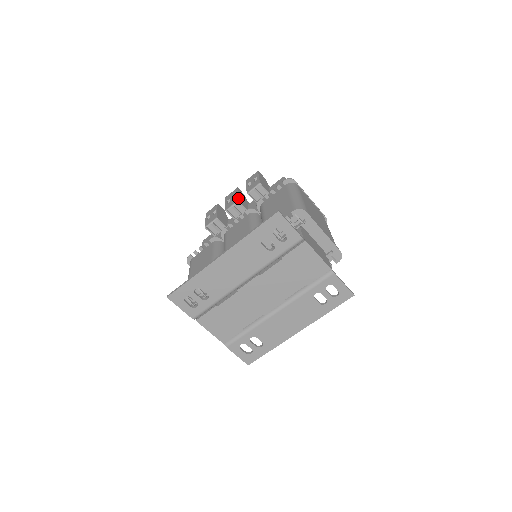
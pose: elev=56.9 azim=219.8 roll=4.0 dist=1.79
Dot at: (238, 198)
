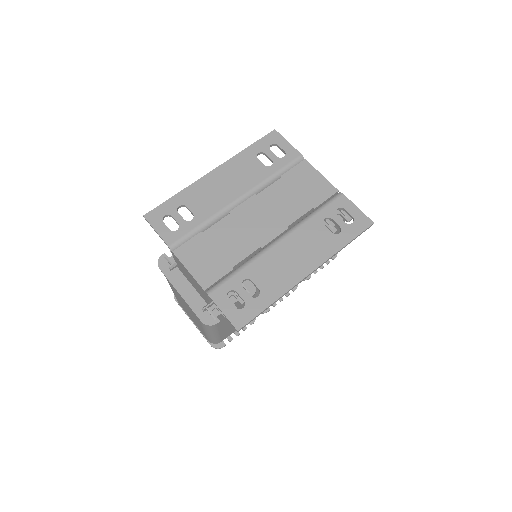
Dot at: occluded
